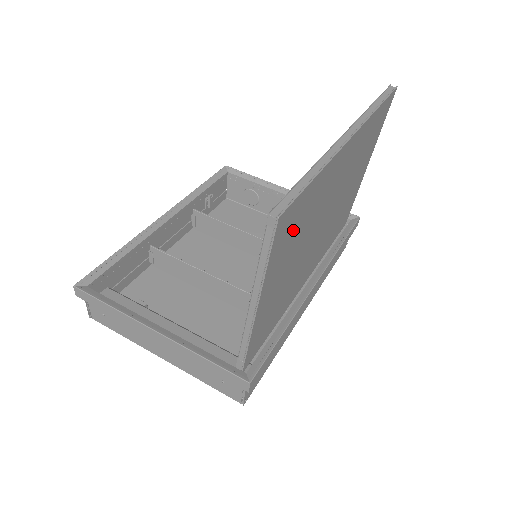
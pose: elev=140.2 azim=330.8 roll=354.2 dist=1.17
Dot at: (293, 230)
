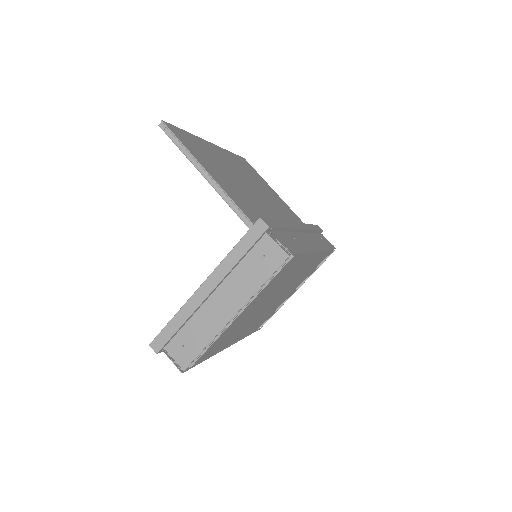
Dot at: (196, 148)
